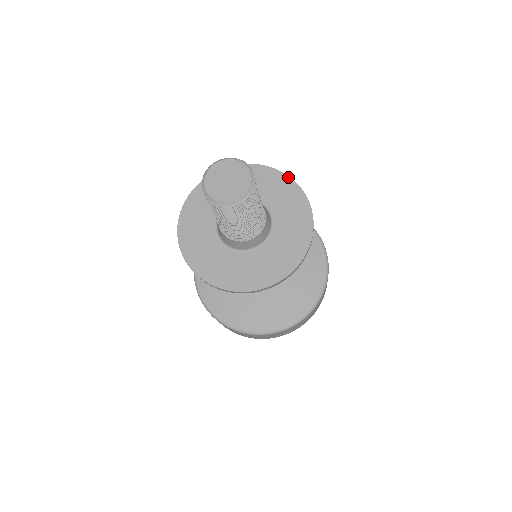
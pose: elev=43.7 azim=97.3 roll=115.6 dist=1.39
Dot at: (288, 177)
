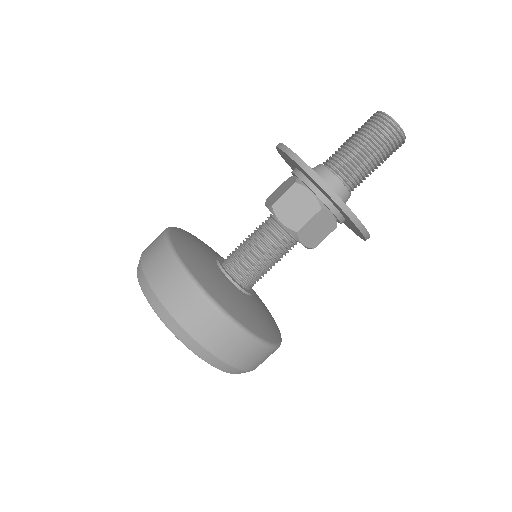
Dot at: occluded
